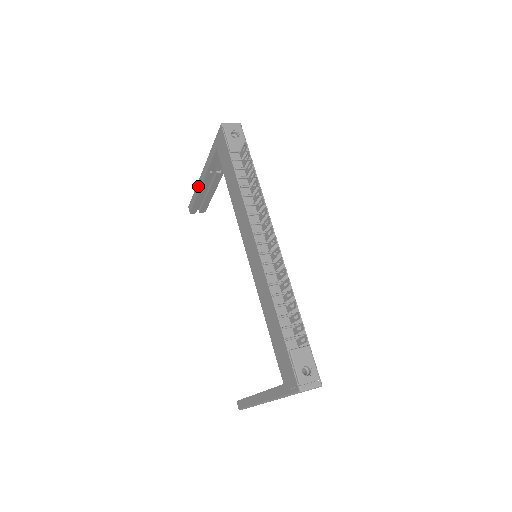
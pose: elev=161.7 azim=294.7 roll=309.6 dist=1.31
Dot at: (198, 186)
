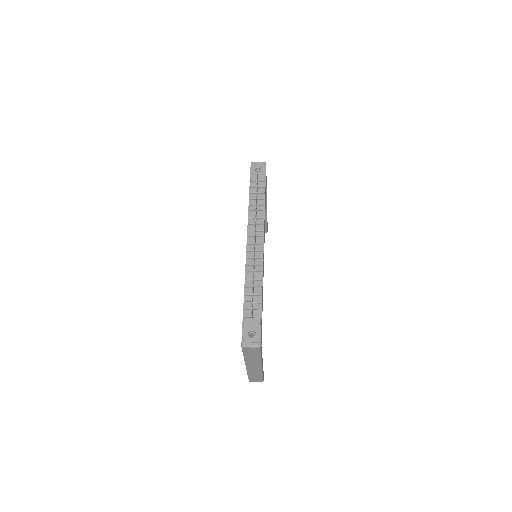
Dot at: occluded
